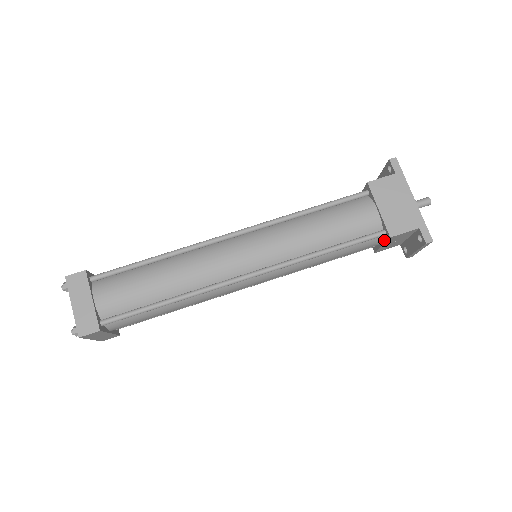
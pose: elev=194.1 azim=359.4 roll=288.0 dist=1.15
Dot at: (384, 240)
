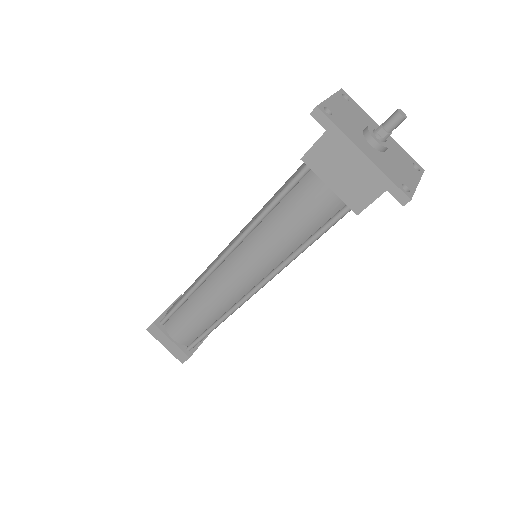
Dot at: occluded
